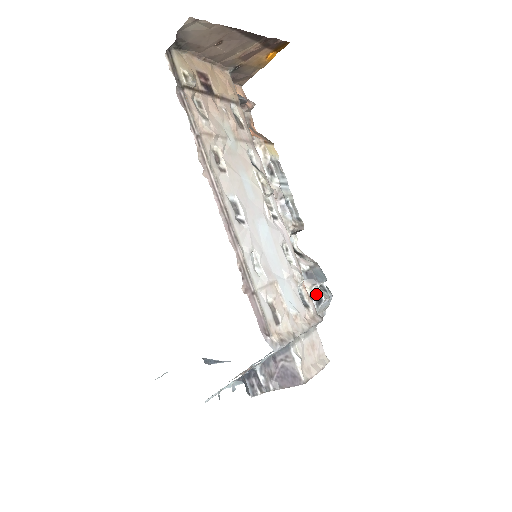
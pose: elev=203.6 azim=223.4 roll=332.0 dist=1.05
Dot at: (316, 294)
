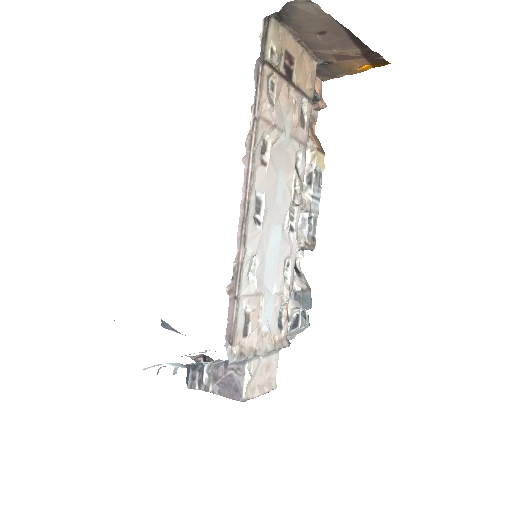
Dot at: (295, 317)
